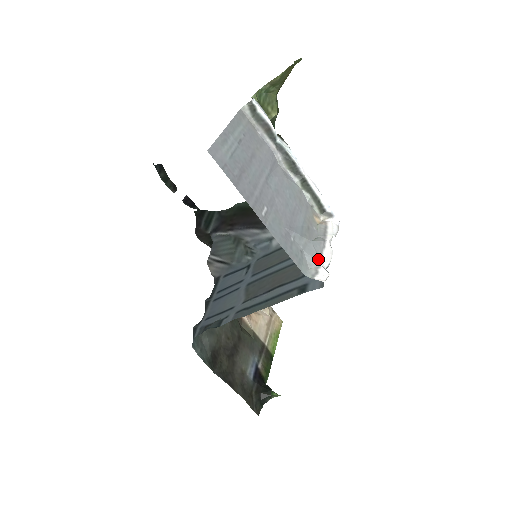
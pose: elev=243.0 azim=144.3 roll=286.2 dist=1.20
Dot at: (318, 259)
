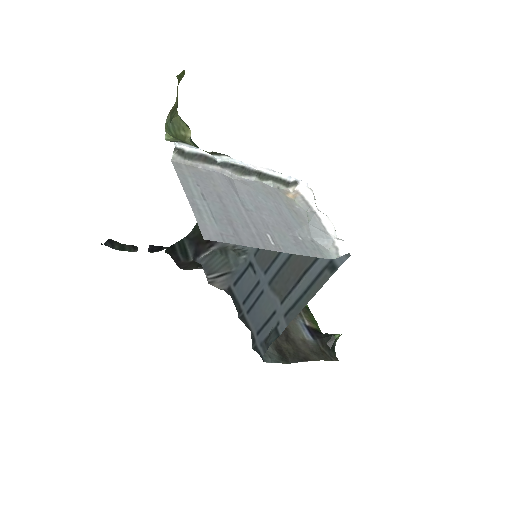
Dot at: (327, 236)
